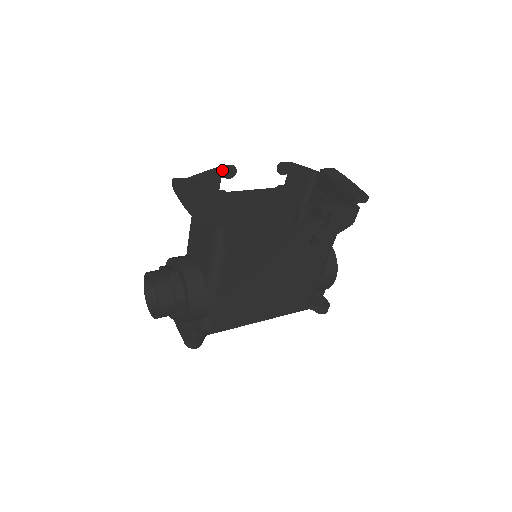
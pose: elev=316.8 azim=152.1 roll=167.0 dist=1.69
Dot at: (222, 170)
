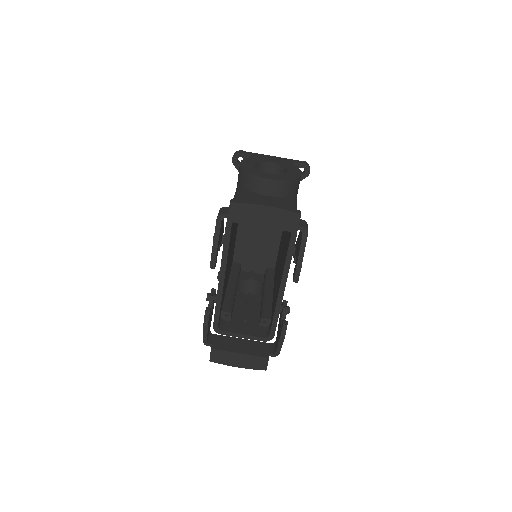
Dot at: (208, 324)
